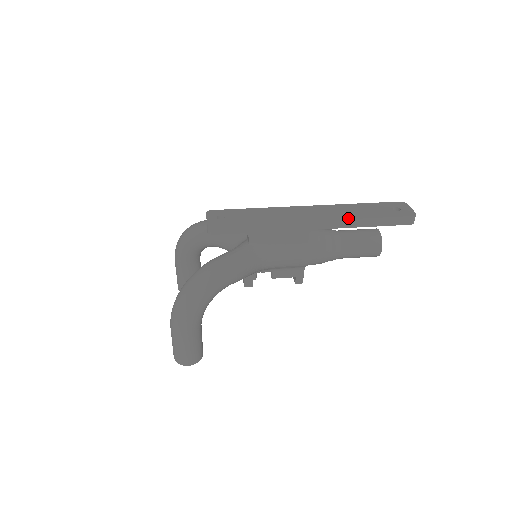
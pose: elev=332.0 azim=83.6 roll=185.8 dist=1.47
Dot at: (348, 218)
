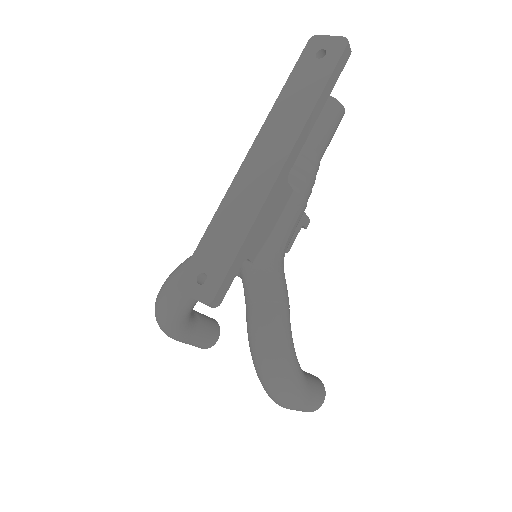
Dot at: (304, 123)
